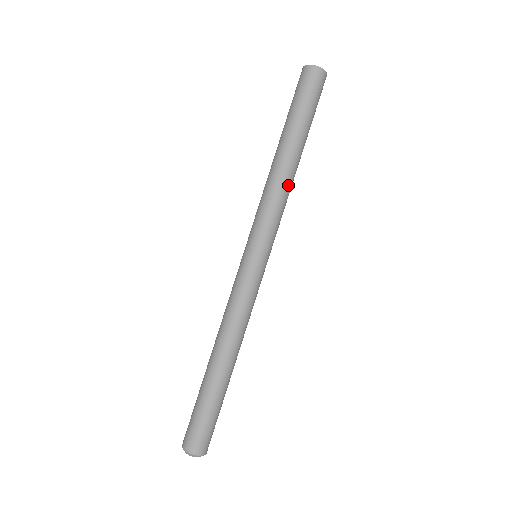
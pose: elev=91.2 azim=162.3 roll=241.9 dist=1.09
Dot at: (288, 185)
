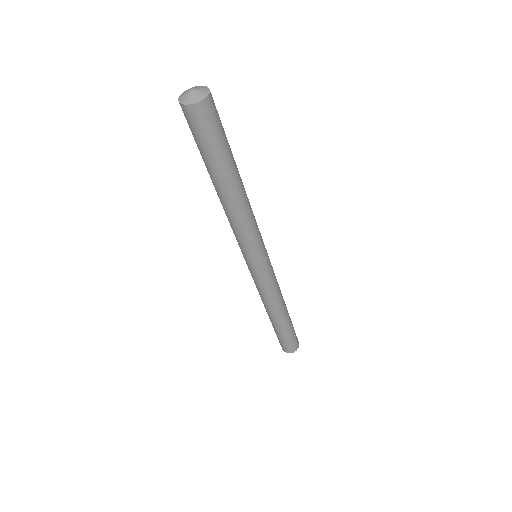
Dot at: (245, 211)
